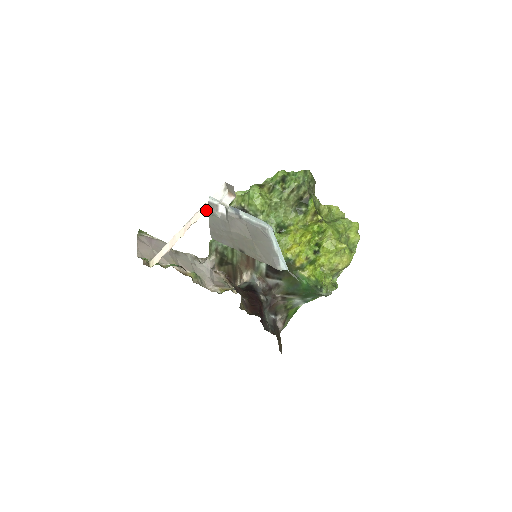
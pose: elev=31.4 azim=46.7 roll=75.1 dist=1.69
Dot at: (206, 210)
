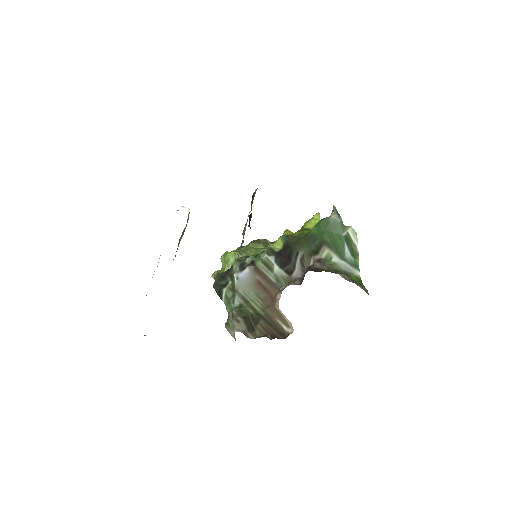
Dot at: occluded
